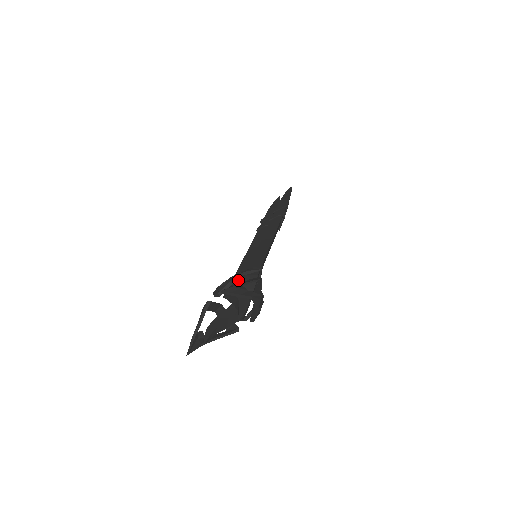
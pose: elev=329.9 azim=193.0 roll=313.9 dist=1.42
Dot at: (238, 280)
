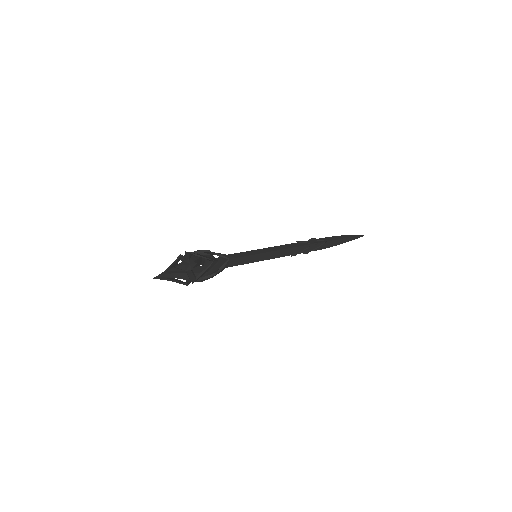
Dot at: occluded
